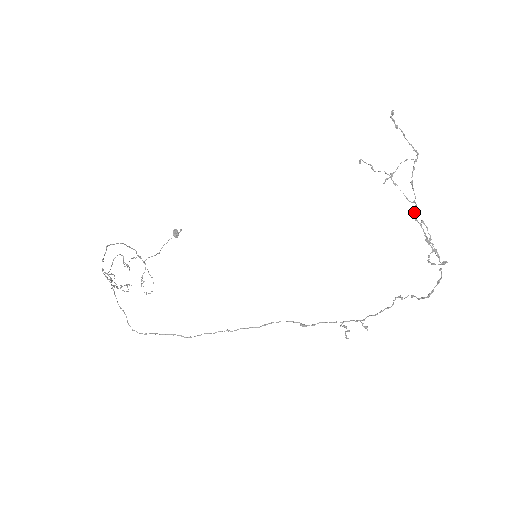
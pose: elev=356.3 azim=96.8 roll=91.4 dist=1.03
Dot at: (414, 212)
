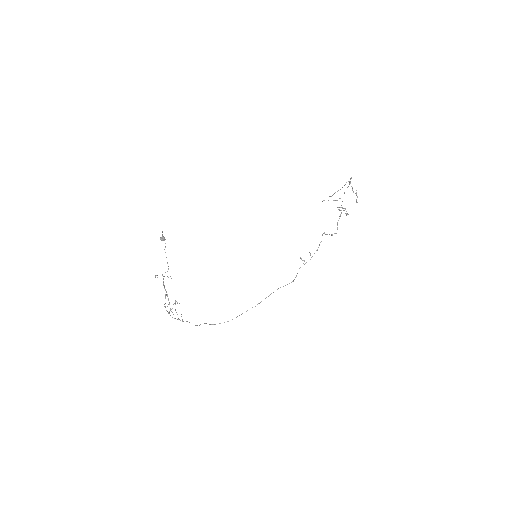
Dot at: occluded
